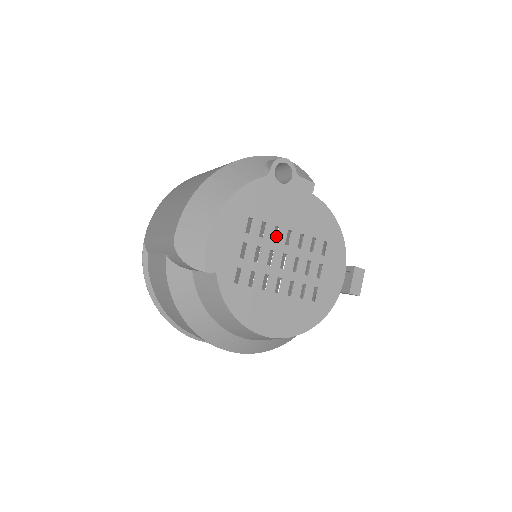
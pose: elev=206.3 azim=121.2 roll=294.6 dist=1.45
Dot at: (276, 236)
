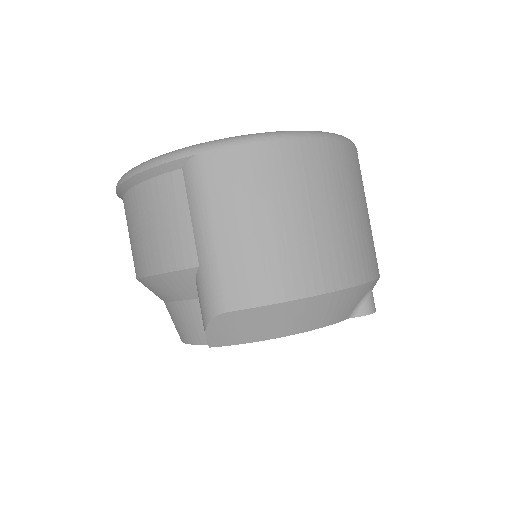
Dot at: occluded
